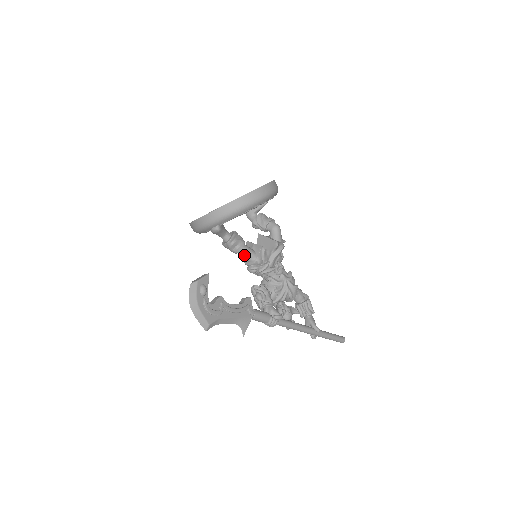
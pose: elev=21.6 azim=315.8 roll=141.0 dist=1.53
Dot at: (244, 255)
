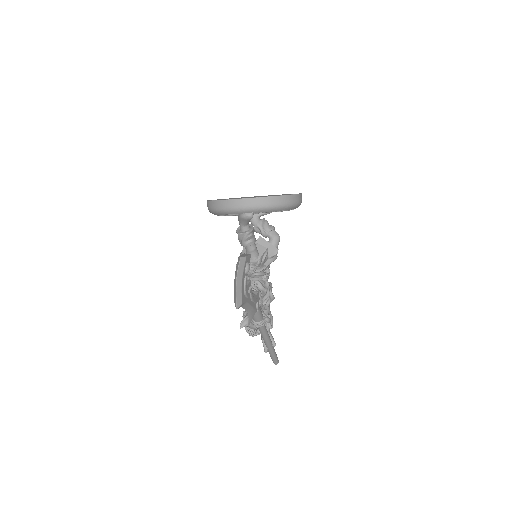
Dot at: (251, 251)
